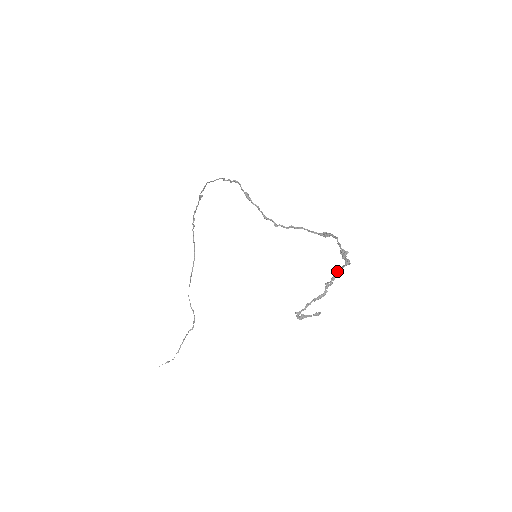
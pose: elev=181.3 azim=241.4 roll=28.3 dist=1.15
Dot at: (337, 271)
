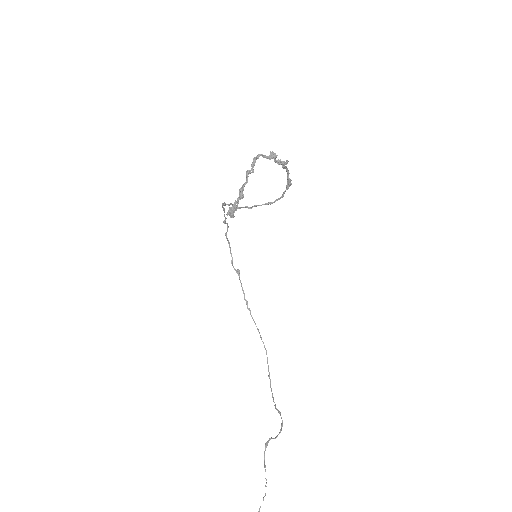
Dot at: (254, 158)
